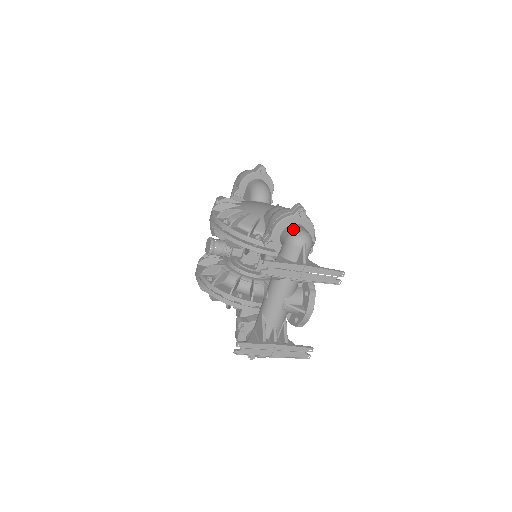
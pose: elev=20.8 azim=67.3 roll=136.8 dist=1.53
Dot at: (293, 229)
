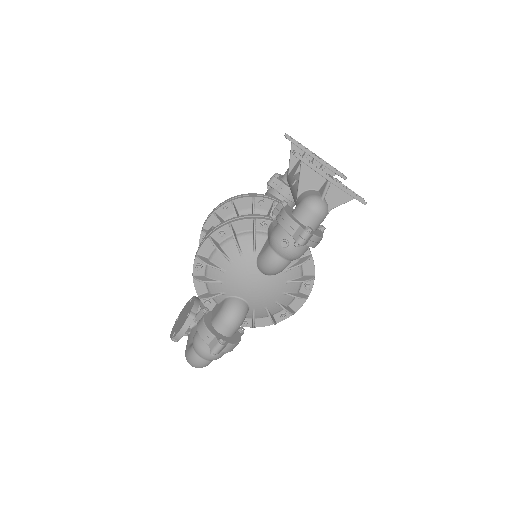
Dot at: occluded
